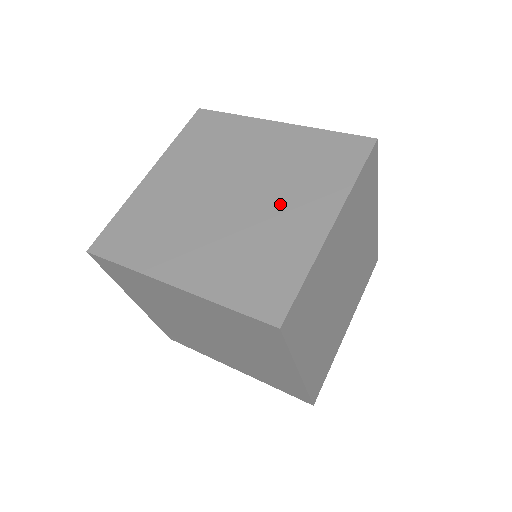
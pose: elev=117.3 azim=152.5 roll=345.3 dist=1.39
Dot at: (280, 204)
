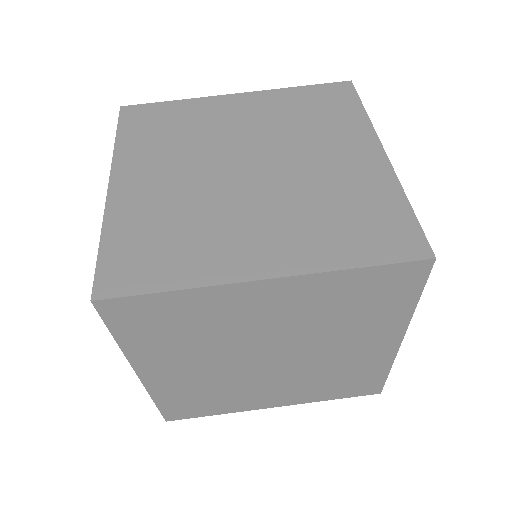
Dot at: (262, 214)
